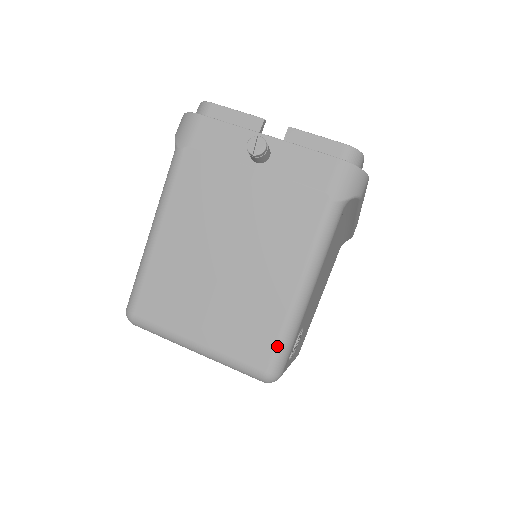
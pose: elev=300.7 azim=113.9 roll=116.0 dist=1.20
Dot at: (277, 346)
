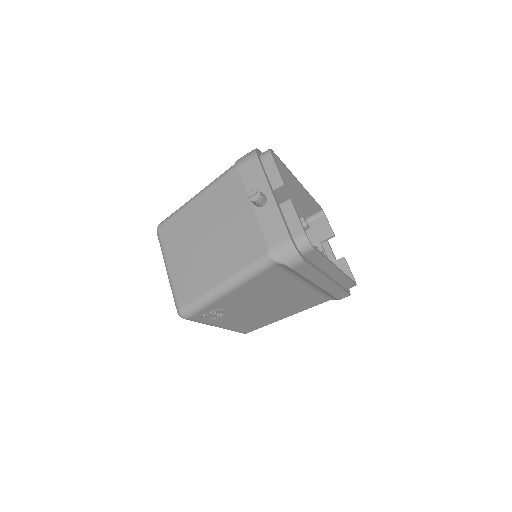
Dot at: (193, 302)
